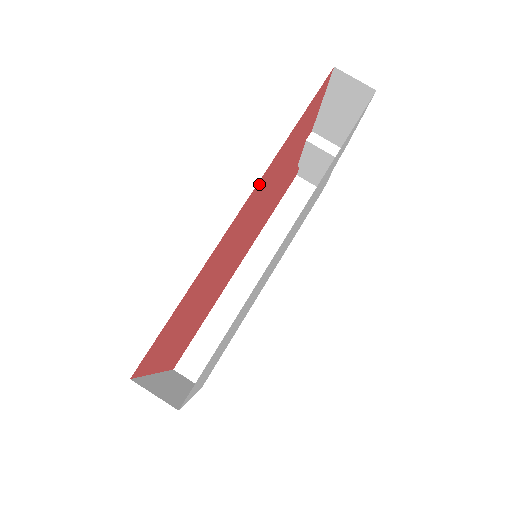
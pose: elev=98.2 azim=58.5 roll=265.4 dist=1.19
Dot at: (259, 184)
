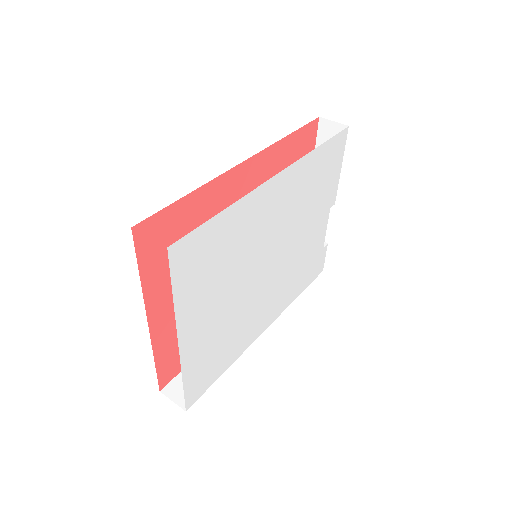
Dot at: (260, 159)
